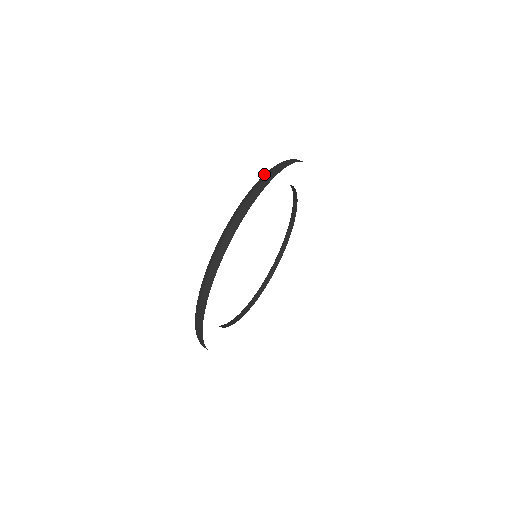
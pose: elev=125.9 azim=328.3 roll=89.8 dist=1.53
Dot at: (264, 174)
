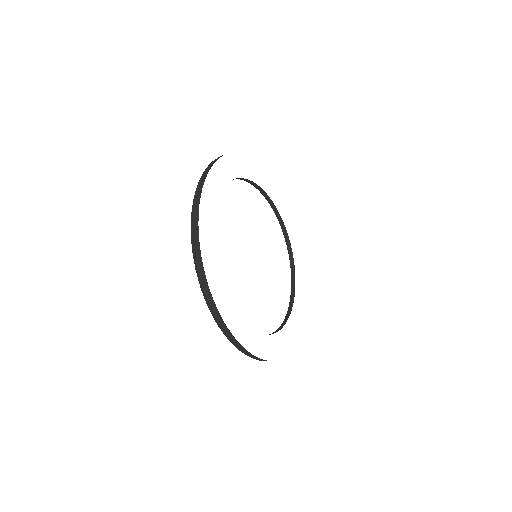
Dot at: occluded
